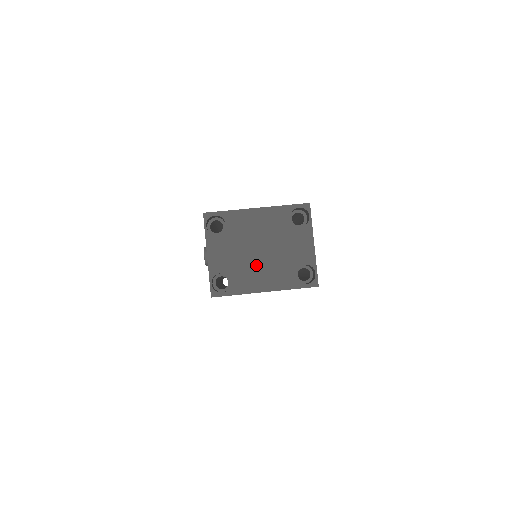
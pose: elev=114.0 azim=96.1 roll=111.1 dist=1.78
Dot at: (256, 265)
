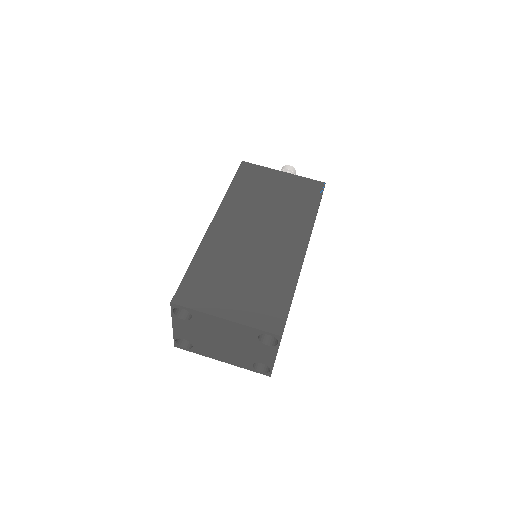
Dot at: (217, 347)
